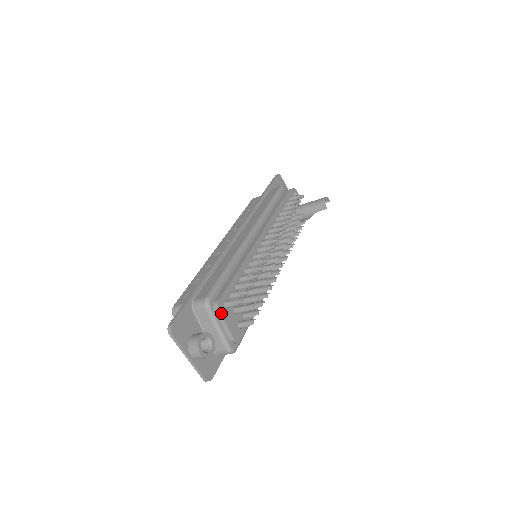
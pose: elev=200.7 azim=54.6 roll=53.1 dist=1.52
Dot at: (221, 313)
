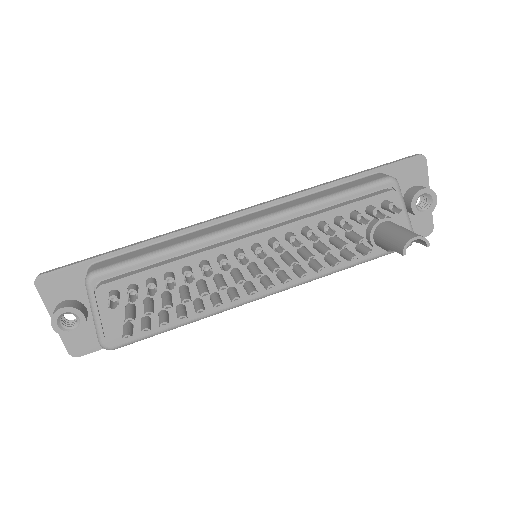
Dot at: (97, 300)
